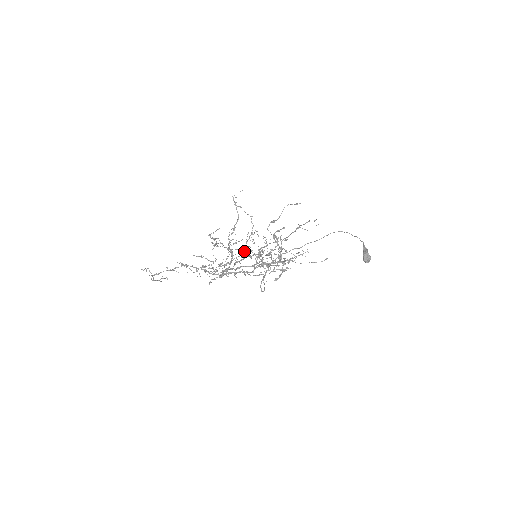
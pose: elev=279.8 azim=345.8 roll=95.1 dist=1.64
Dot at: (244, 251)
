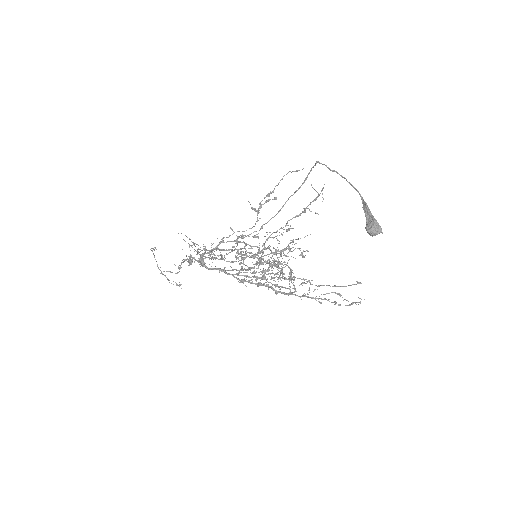
Dot at: occluded
